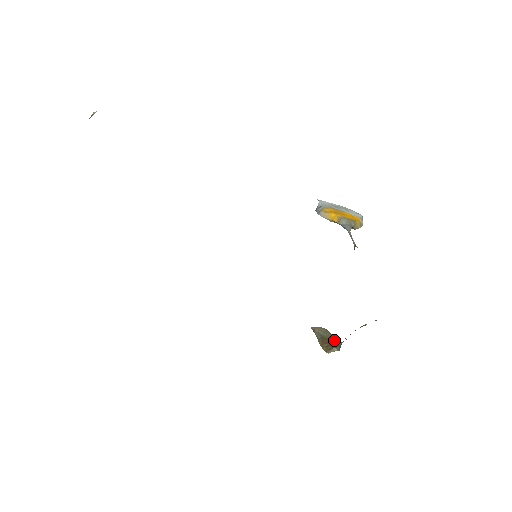
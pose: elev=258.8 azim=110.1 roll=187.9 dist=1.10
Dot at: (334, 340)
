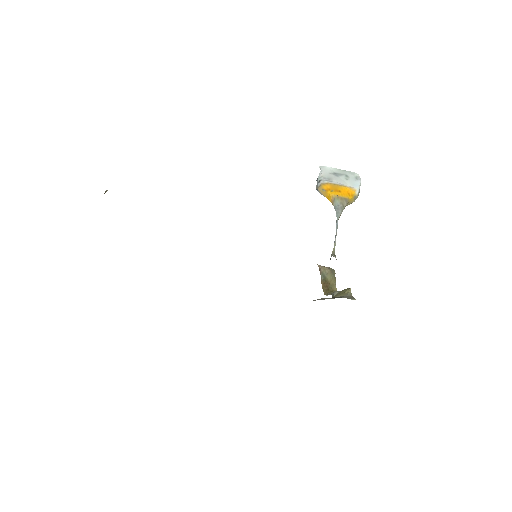
Dot at: (332, 285)
